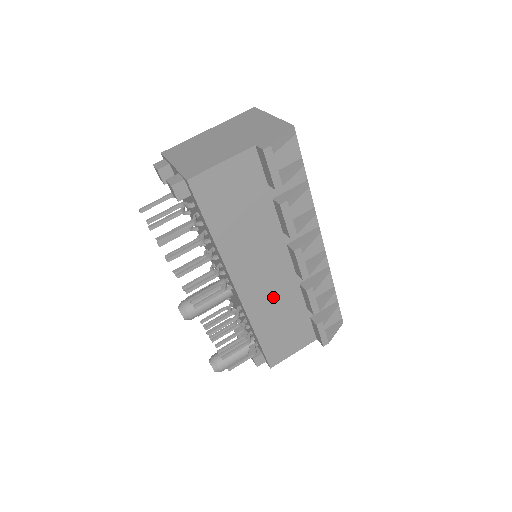
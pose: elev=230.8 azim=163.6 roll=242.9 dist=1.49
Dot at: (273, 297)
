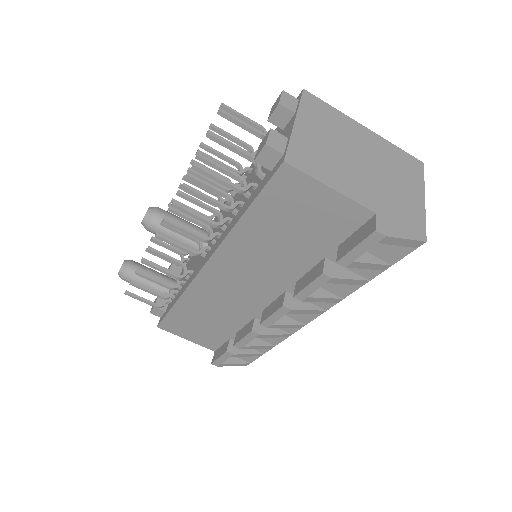
Dot at: (224, 301)
